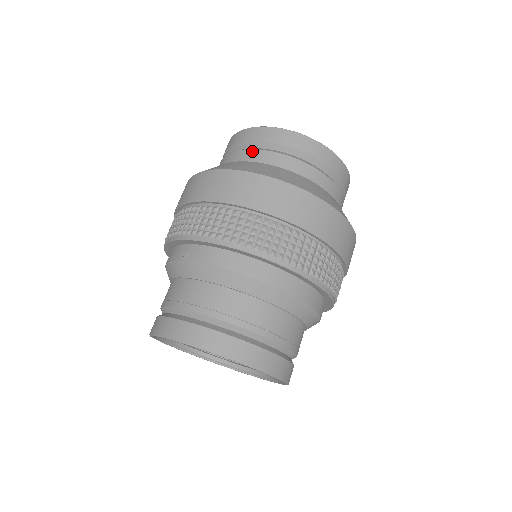
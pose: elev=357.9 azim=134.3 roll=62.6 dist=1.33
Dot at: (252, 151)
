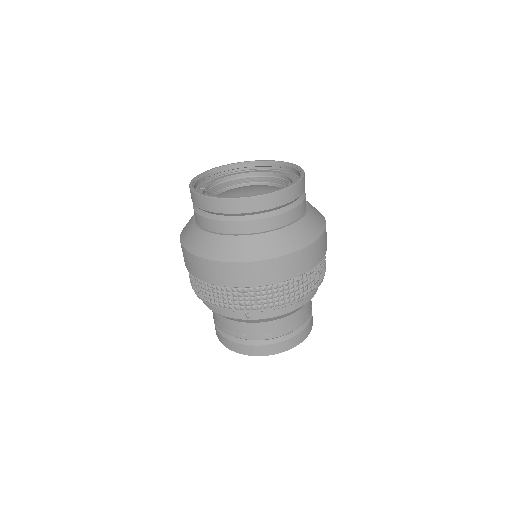
Dot at: (254, 222)
